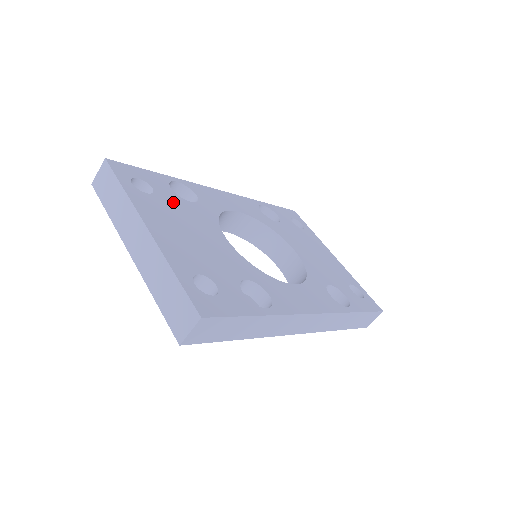
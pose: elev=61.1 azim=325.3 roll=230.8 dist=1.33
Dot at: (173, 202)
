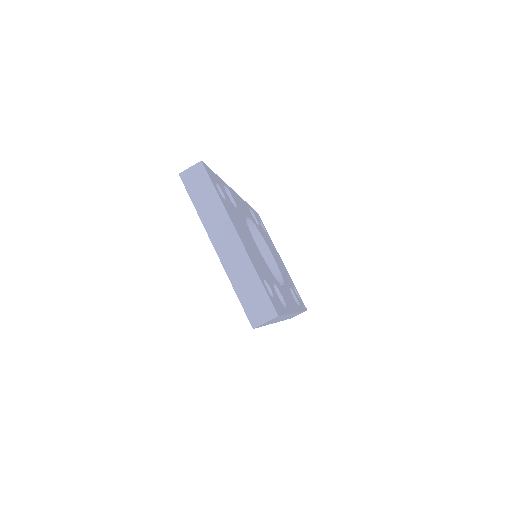
Dot at: (233, 208)
